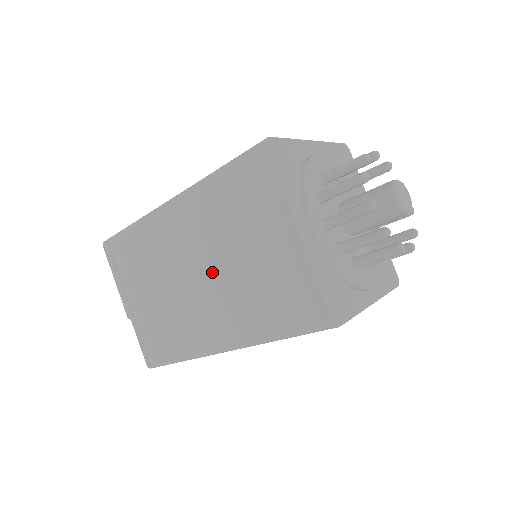
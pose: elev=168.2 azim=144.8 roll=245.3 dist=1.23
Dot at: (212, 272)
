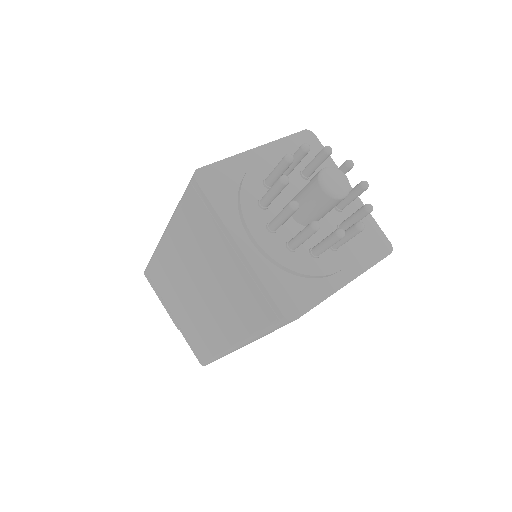
Dot at: (205, 286)
